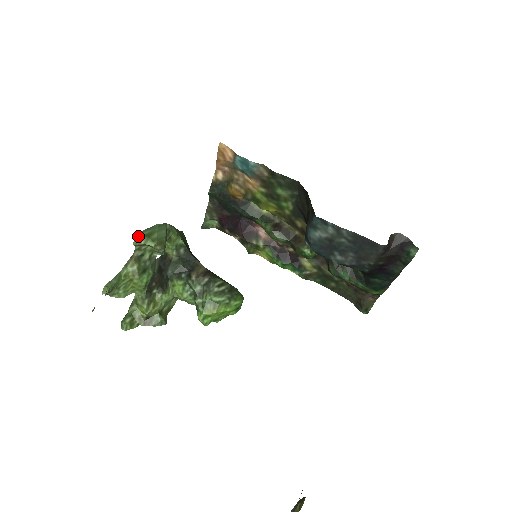
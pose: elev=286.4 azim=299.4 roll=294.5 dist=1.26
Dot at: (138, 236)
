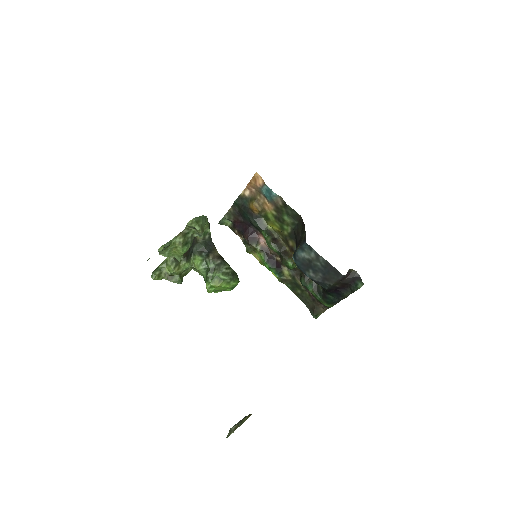
Dot at: (192, 220)
